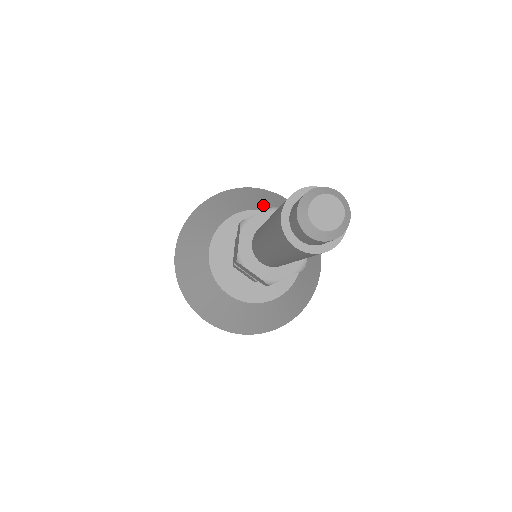
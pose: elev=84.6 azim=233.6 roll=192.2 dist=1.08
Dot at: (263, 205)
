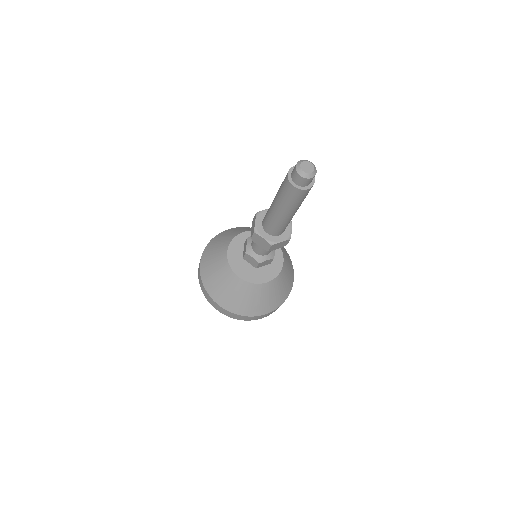
Dot at: (284, 252)
